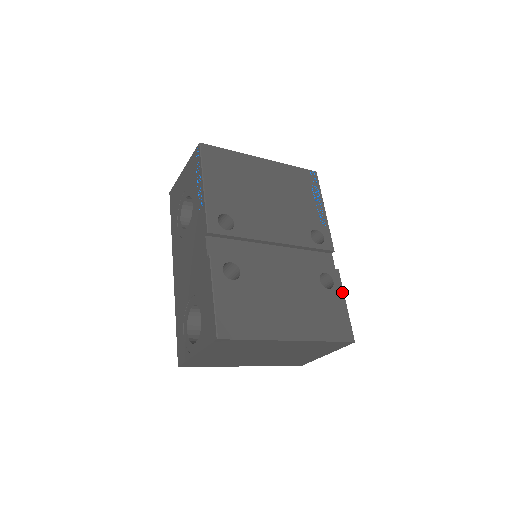
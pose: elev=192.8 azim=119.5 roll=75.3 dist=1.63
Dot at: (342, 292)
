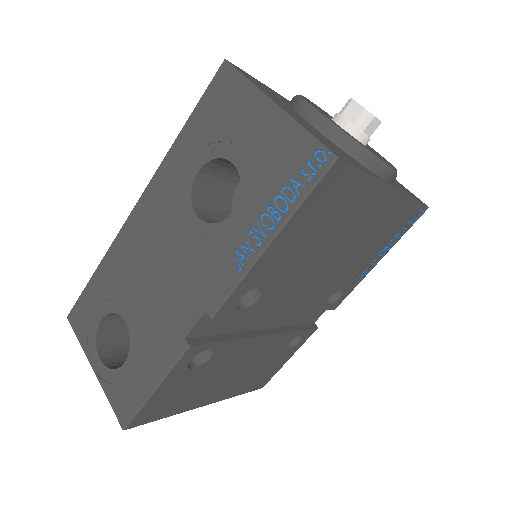
Dot at: (297, 349)
